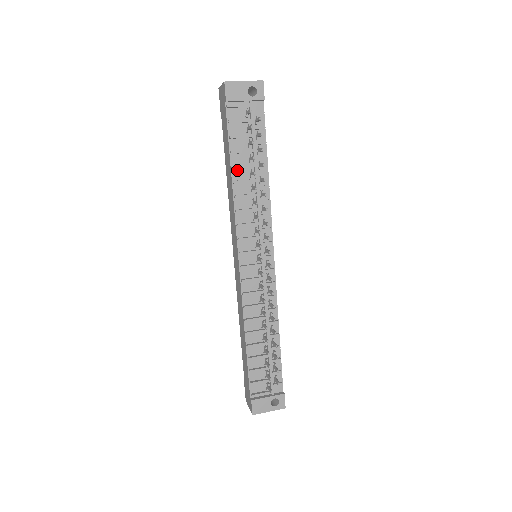
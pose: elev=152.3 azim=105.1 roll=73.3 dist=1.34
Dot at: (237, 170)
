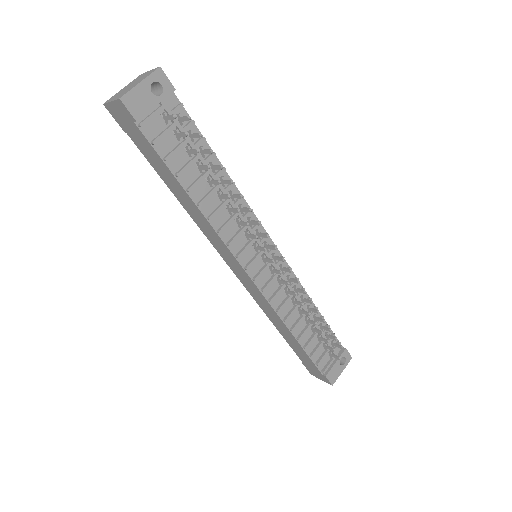
Dot at: (193, 189)
